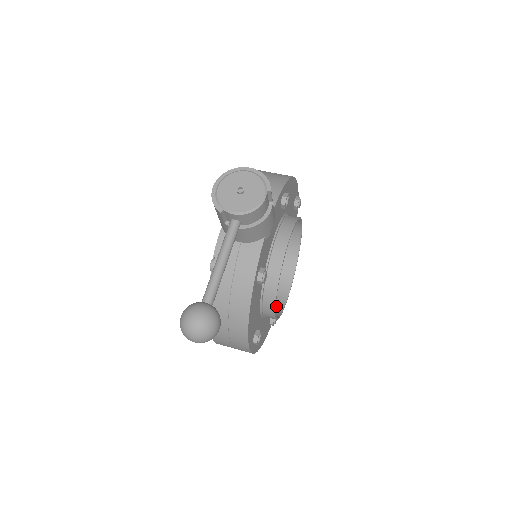
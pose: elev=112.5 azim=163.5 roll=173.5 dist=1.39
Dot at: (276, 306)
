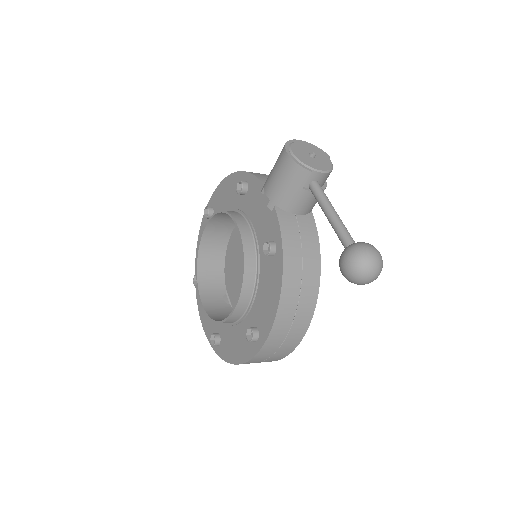
Dot at: occluded
